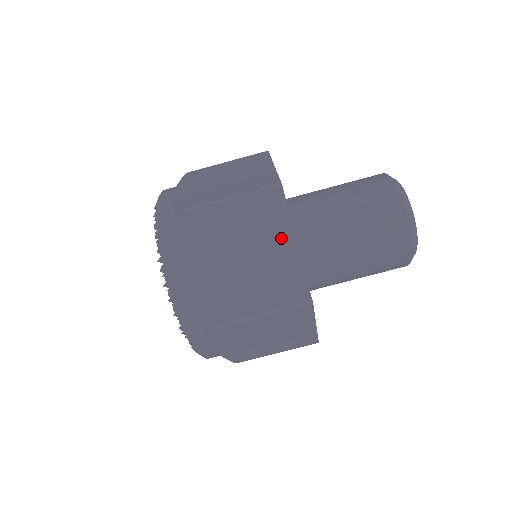
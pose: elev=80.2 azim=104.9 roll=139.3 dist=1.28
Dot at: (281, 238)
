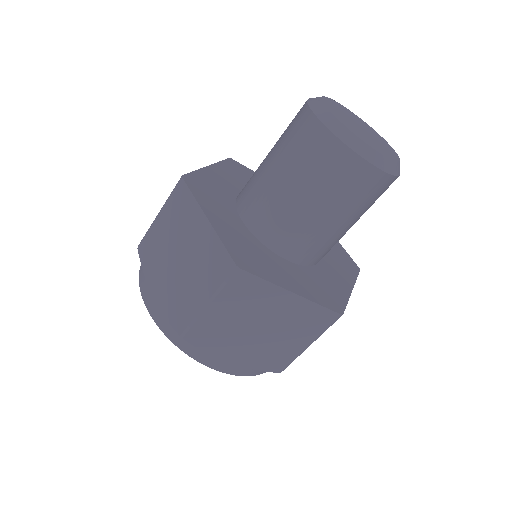
Dot at: (277, 299)
